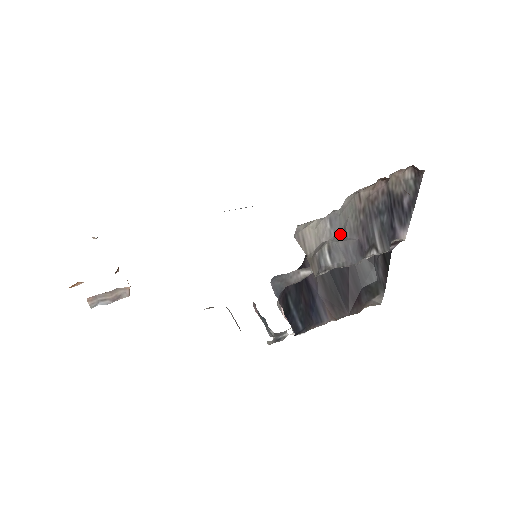
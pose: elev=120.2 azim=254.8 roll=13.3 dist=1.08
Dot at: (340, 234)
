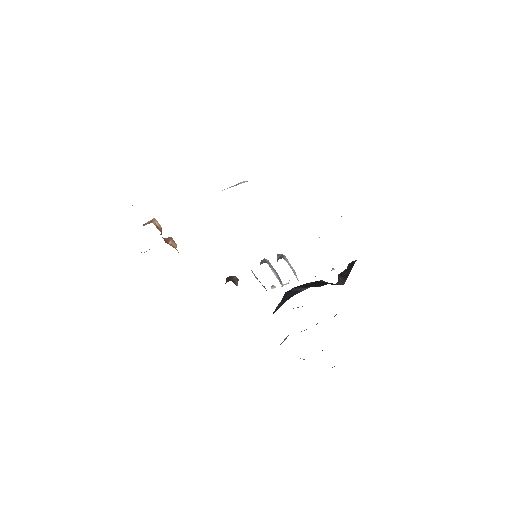
Dot at: occluded
